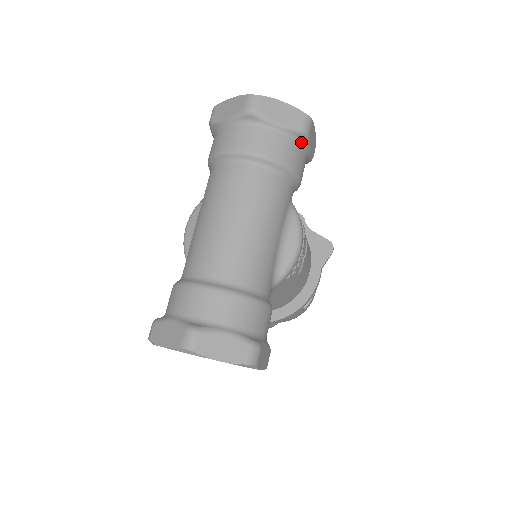
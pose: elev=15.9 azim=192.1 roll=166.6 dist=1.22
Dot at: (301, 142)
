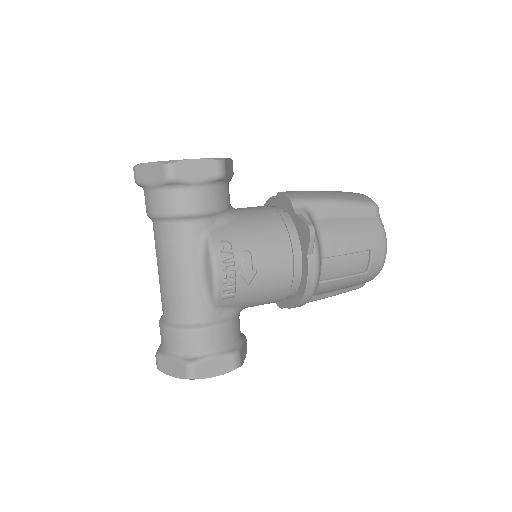
Dot at: (177, 186)
